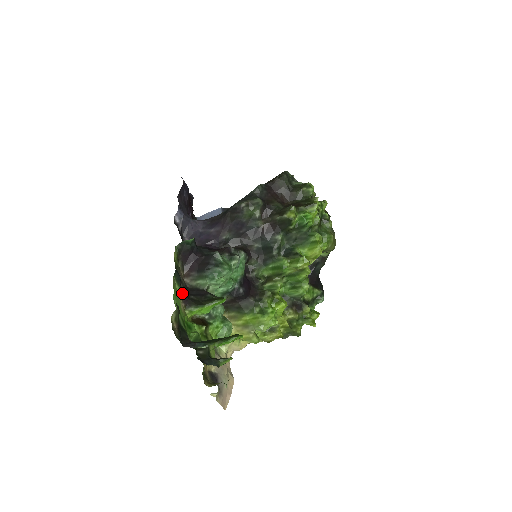
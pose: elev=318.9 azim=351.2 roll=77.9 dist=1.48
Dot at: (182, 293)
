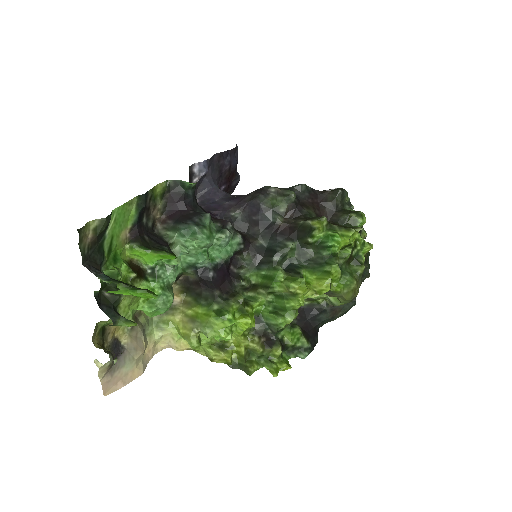
Dot at: (136, 223)
